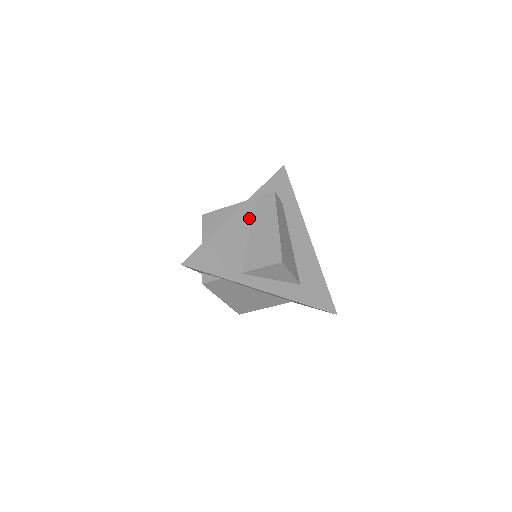
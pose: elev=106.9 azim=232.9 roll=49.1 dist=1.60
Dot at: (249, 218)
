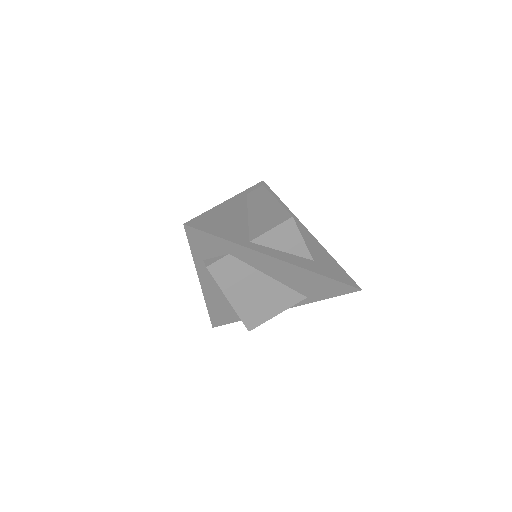
Dot at: (243, 206)
